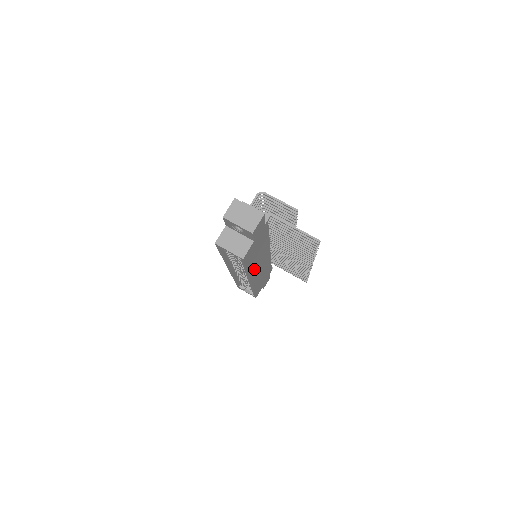
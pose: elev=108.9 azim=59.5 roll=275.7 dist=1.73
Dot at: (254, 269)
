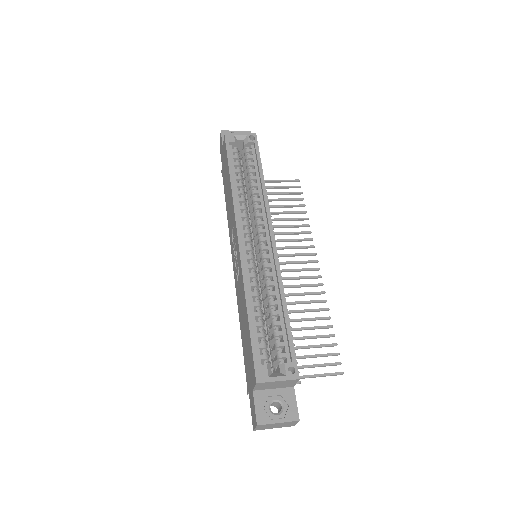
Dot at: occluded
